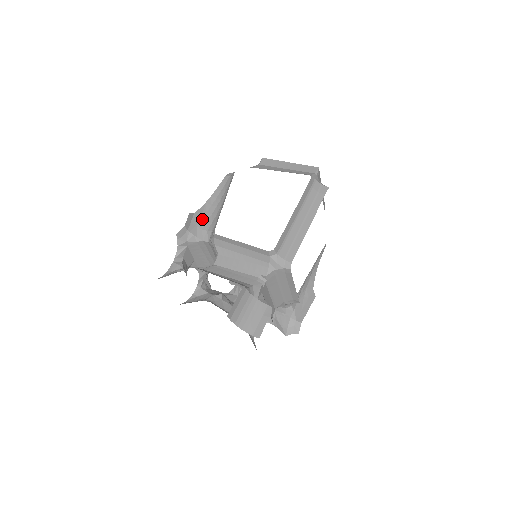
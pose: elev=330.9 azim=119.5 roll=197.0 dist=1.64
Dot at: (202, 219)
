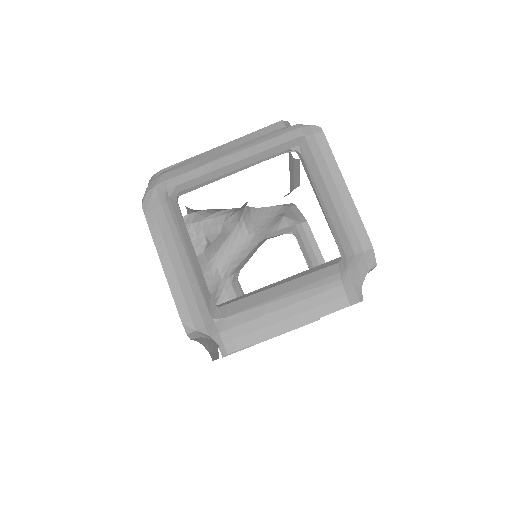
Dot at: occluded
